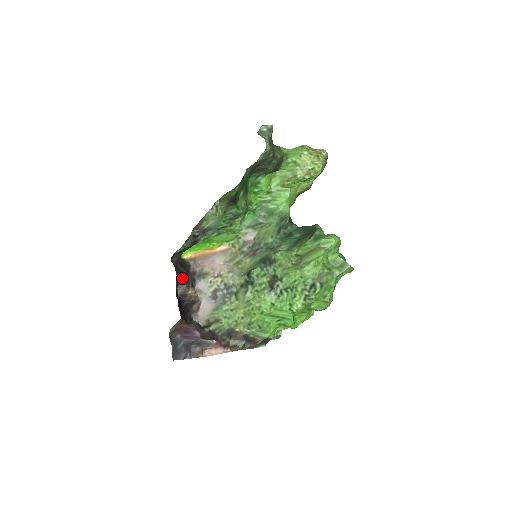
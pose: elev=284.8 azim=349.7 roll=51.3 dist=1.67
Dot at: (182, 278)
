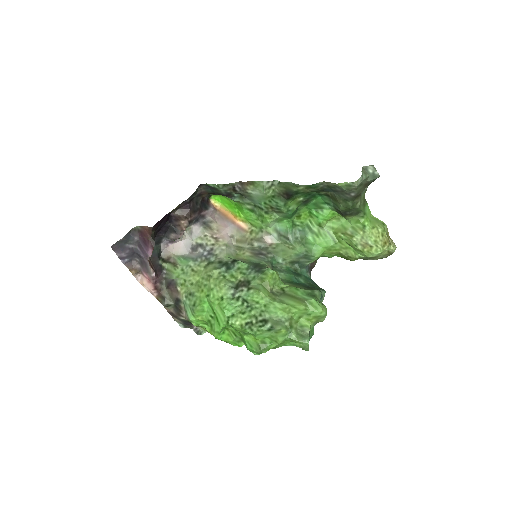
Dot at: (191, 207)
